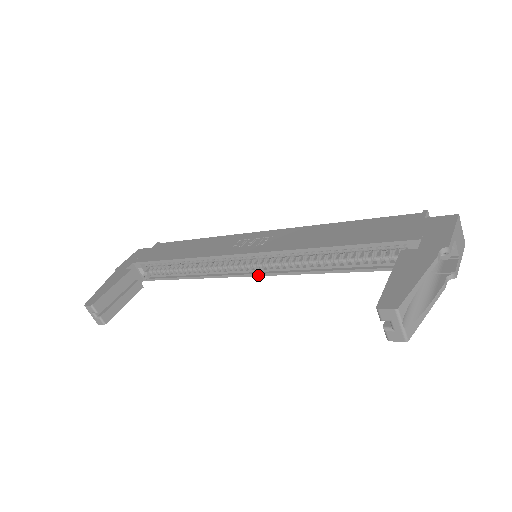
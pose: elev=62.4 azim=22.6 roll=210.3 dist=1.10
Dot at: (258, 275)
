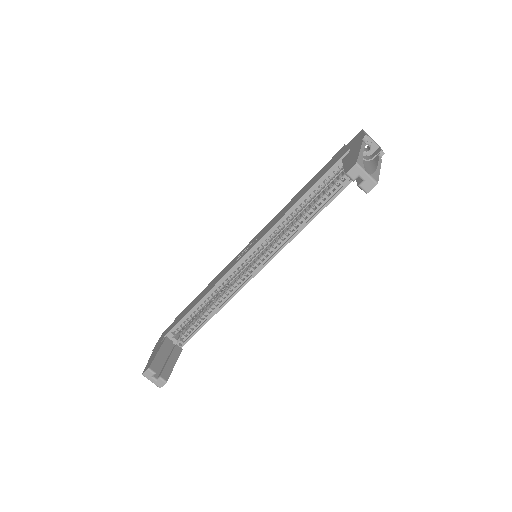
Dot at: (265, 265)
